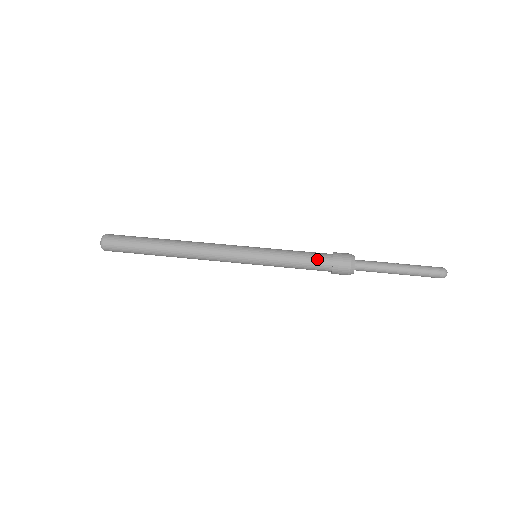
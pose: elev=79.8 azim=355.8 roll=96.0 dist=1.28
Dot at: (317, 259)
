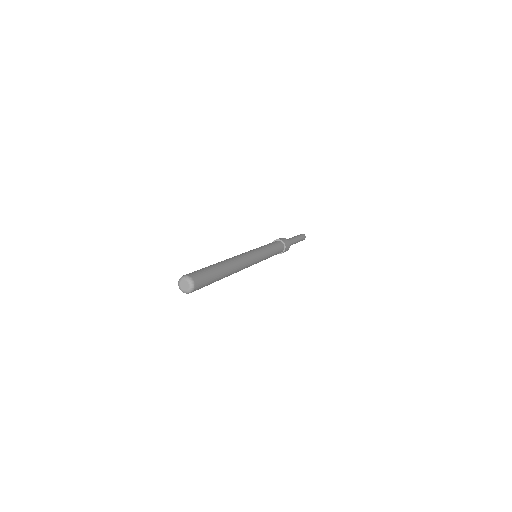
Dot at: (274, 242)
